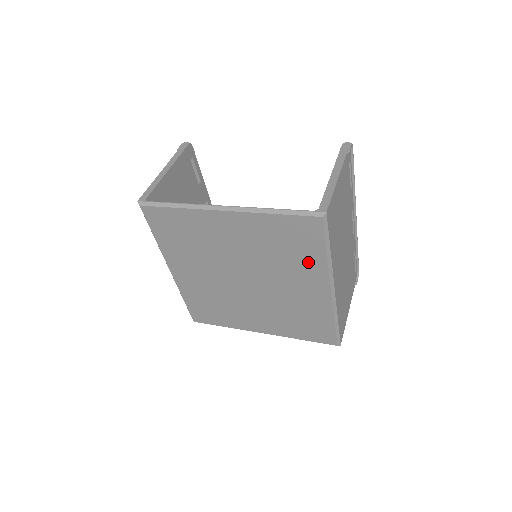
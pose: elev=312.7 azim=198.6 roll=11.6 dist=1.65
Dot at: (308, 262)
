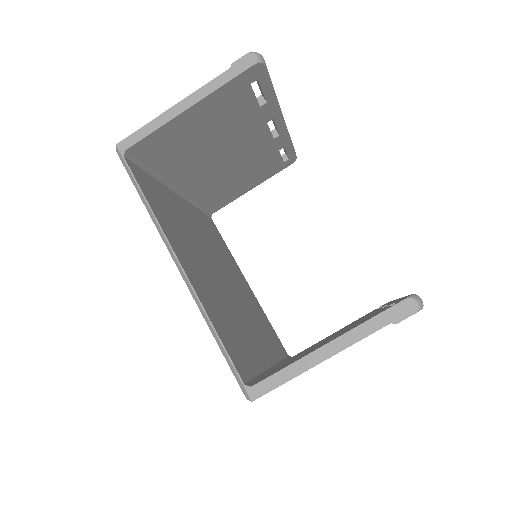
Dot at: occluded
